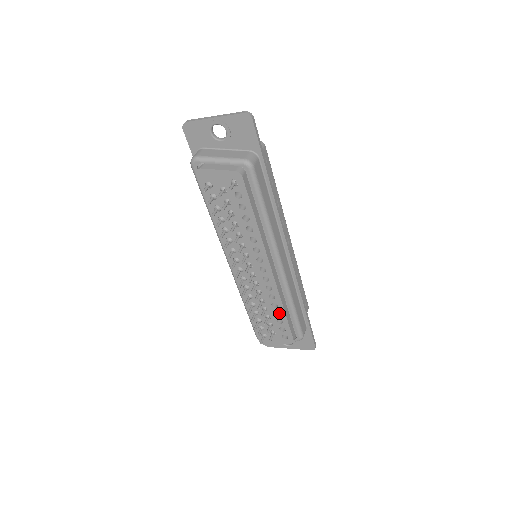
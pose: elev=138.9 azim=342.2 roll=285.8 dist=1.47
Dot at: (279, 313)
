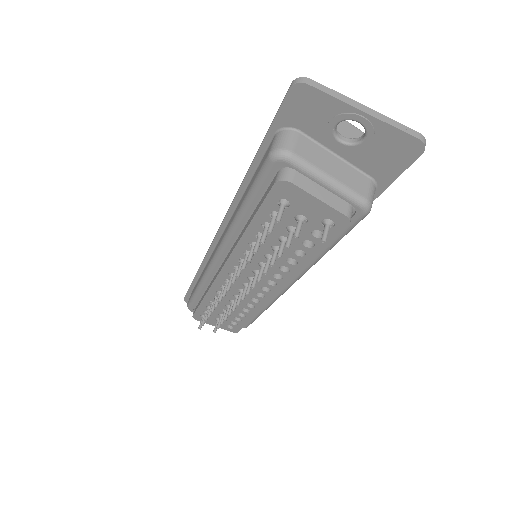
Dot at: occluded
